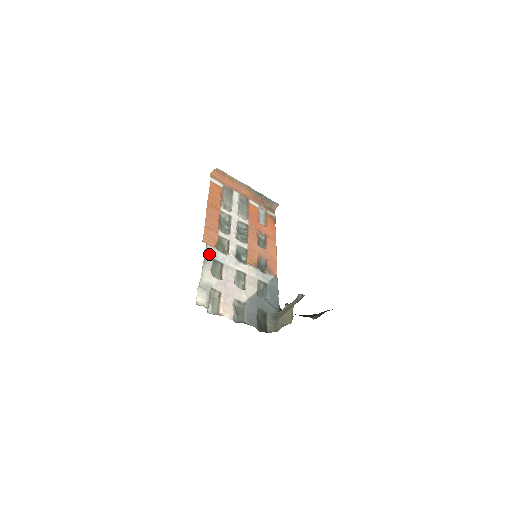
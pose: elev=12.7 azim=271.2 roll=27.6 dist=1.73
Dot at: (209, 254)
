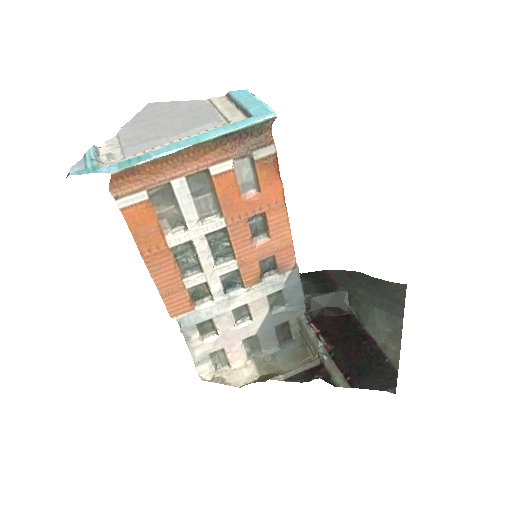
Dot at: (188, 325)
